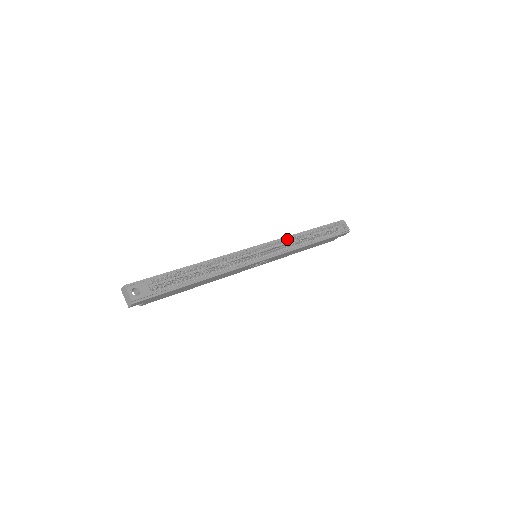
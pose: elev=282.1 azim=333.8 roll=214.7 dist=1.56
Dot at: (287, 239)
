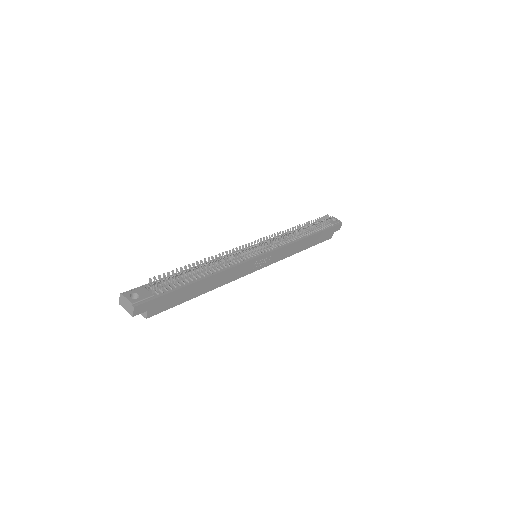
Dot at: (280, 232)
